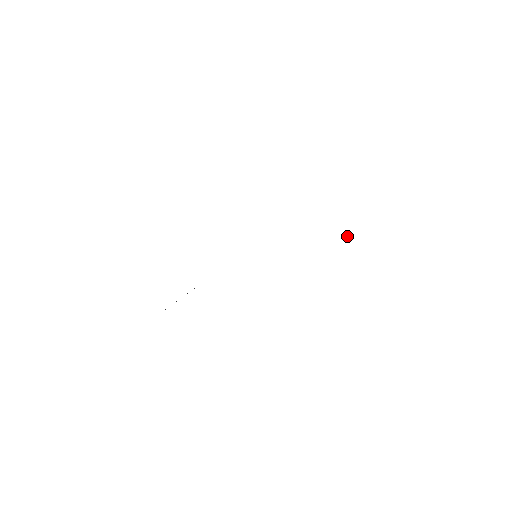
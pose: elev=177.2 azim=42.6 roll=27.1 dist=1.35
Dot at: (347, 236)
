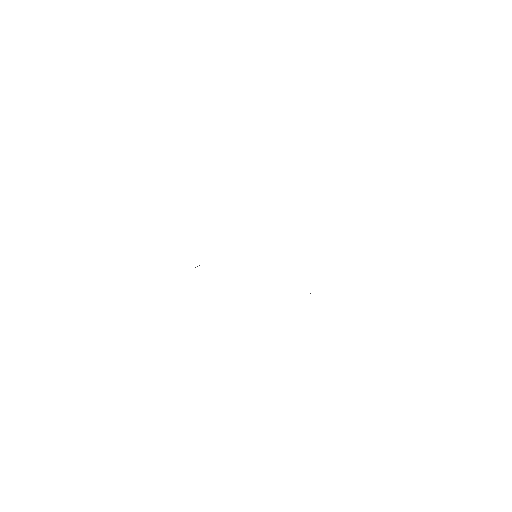
Dot at: occluded
